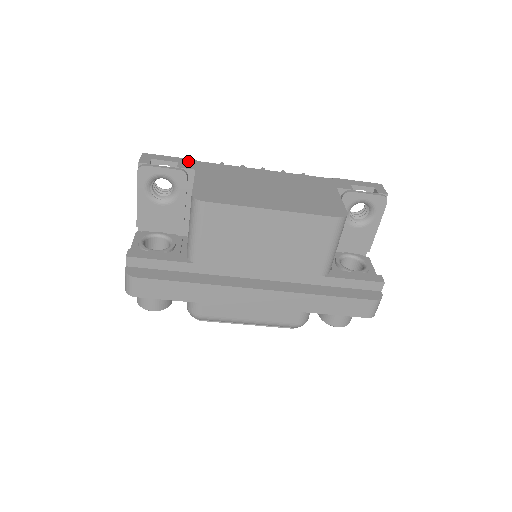
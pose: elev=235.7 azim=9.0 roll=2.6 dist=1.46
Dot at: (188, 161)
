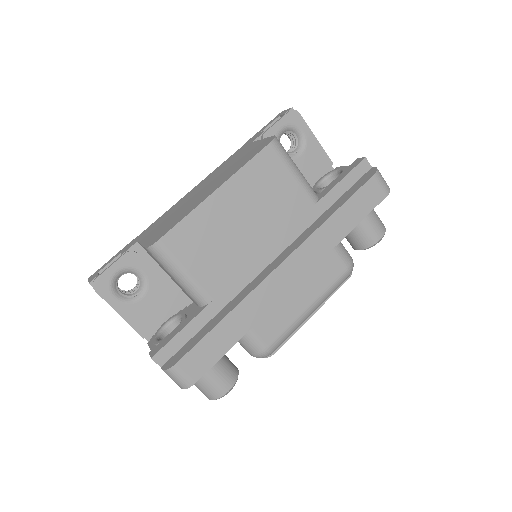
Dot at: (127, 246)
